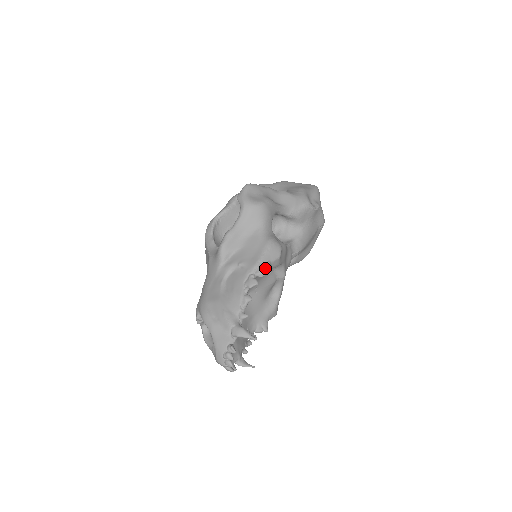
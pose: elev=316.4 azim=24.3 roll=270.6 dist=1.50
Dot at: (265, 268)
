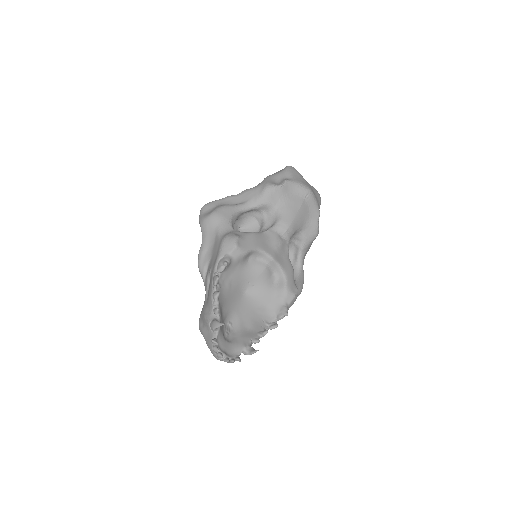
Dot at: (222, 262)
